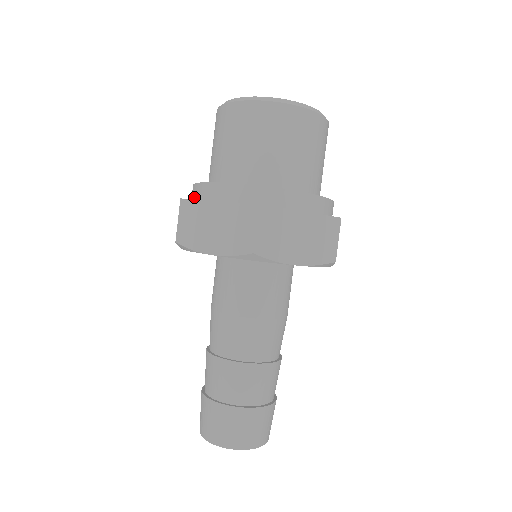
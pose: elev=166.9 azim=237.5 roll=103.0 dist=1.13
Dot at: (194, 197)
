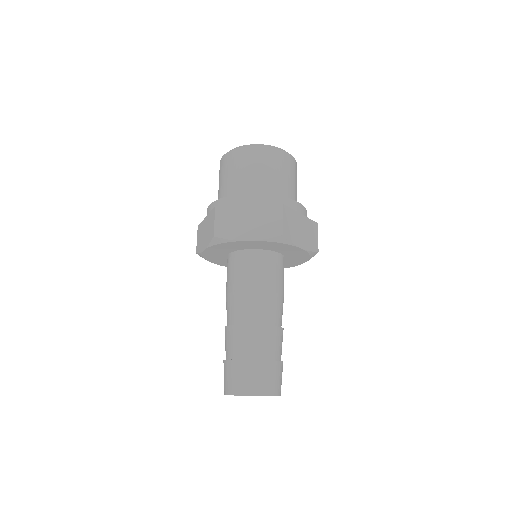
Dot at: occluded
